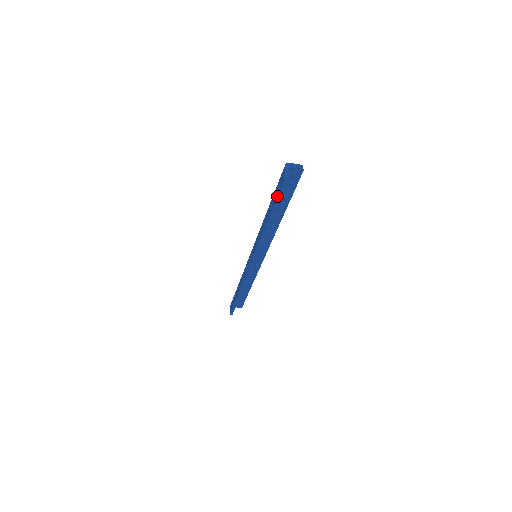
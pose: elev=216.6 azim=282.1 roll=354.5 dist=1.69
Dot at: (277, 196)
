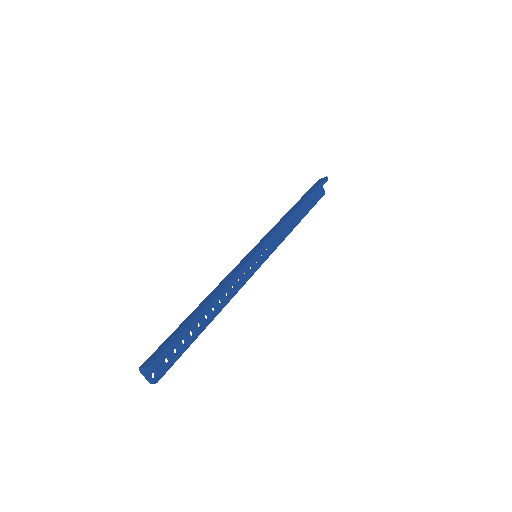
Dot at: (317, 186)
